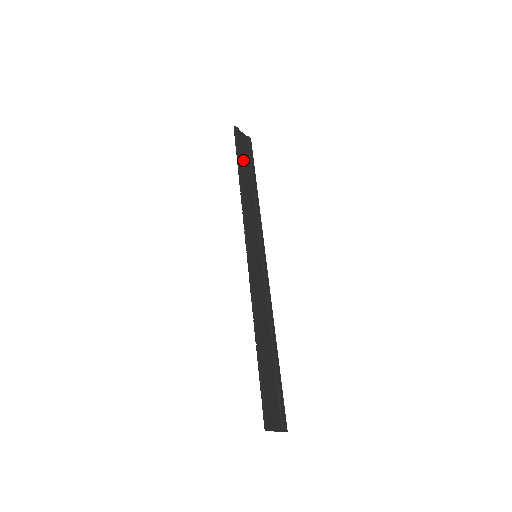
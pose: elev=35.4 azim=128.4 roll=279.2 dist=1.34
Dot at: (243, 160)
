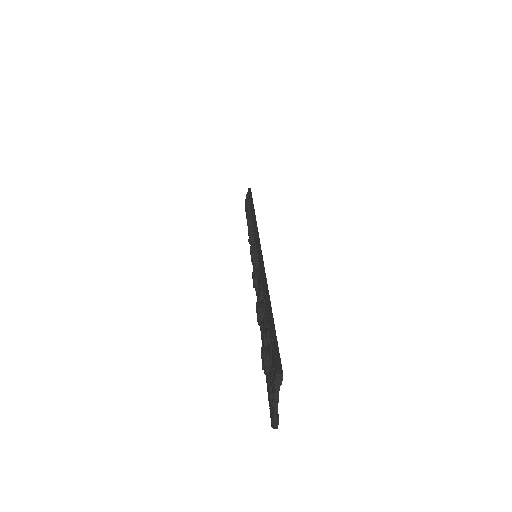
Dot at: occluded
